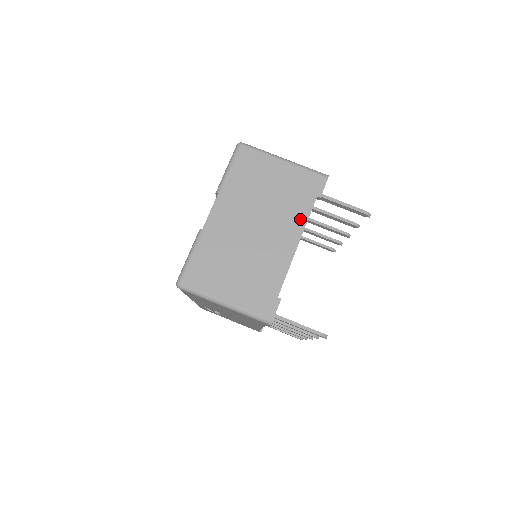
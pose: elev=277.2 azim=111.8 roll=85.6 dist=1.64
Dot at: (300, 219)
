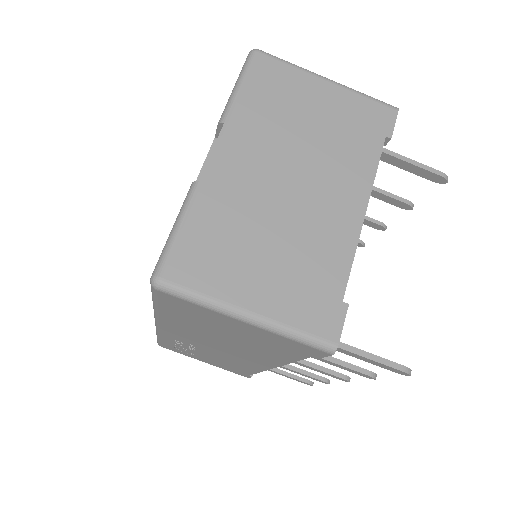
Dot at: (364, 170)
